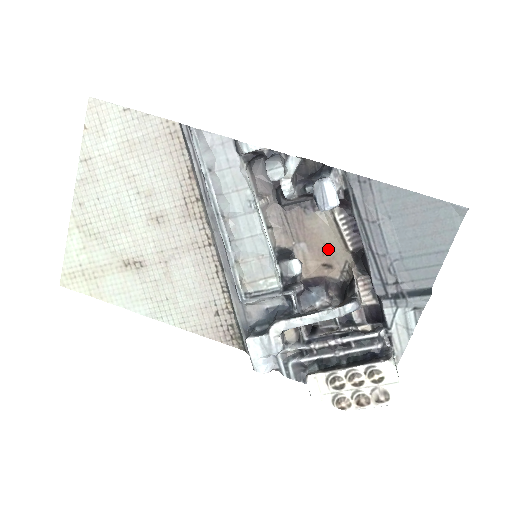
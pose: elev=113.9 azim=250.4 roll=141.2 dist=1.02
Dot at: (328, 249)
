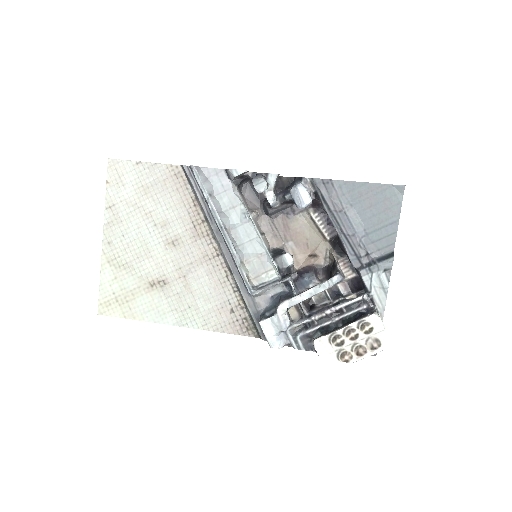
Dot at: (311, 243)
